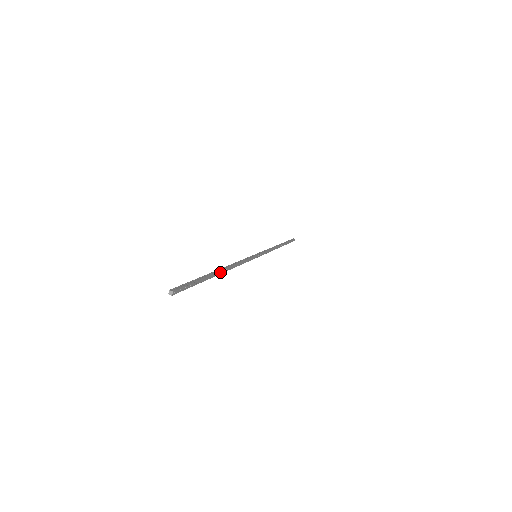
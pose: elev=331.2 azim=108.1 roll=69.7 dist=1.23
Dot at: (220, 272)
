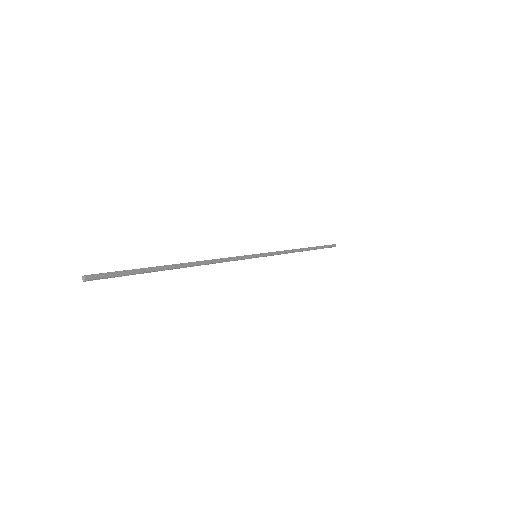
Dot at: (181, 265)
